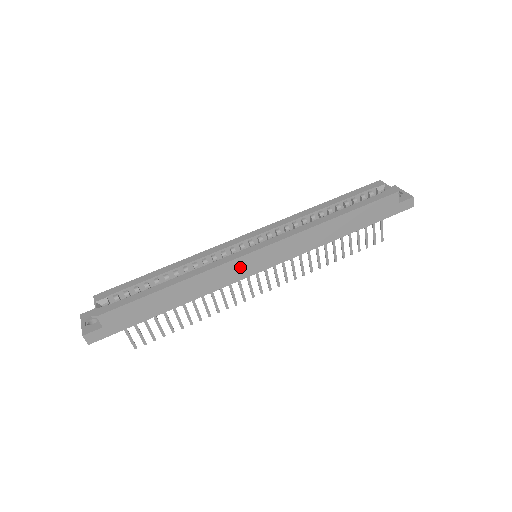
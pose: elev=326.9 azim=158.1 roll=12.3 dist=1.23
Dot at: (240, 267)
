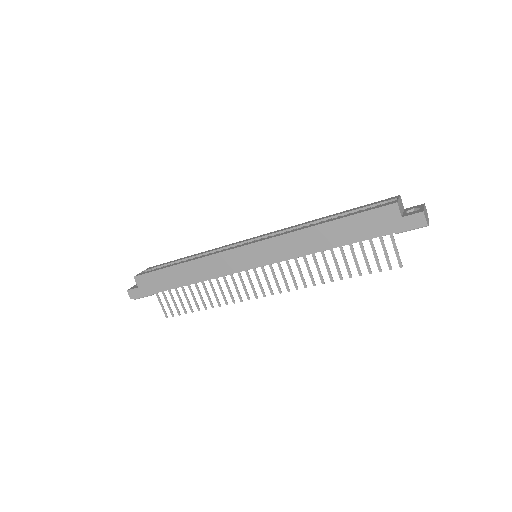
Dot at: (232, 260)
